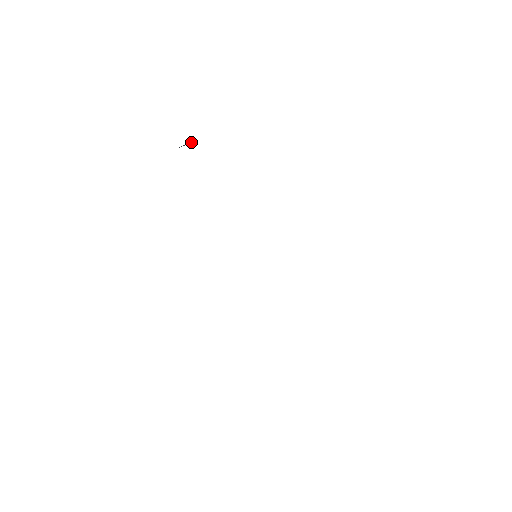
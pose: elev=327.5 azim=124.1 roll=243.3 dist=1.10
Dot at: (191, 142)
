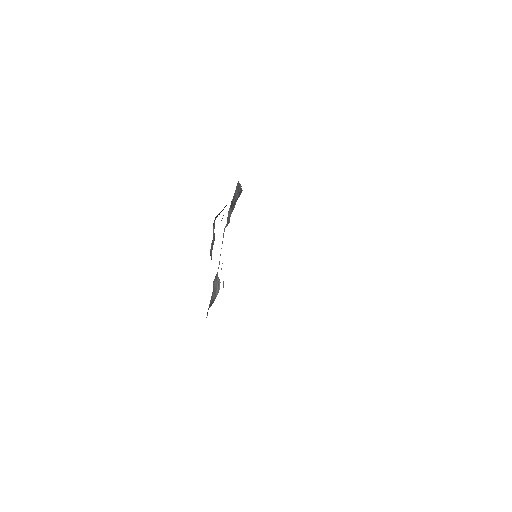
Dot at: occluded
